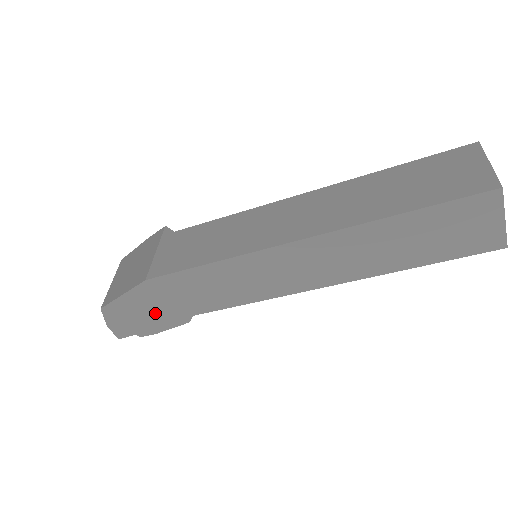
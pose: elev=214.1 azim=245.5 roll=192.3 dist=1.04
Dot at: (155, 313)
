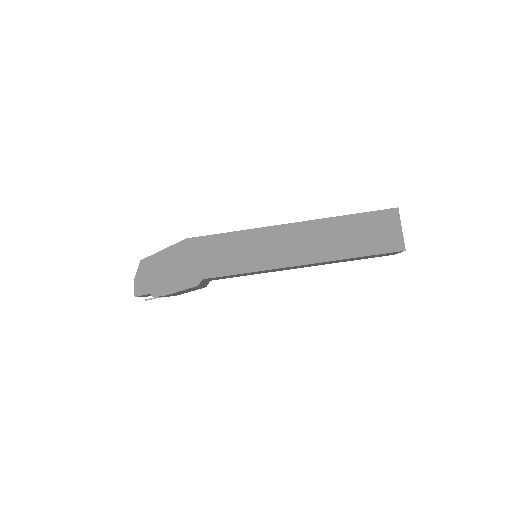
Dot at: (177, 272)
